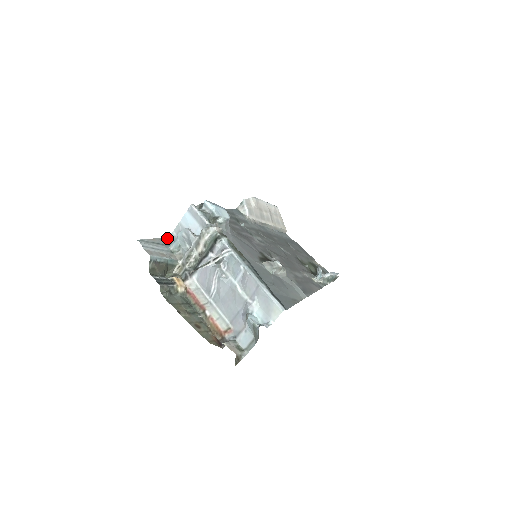
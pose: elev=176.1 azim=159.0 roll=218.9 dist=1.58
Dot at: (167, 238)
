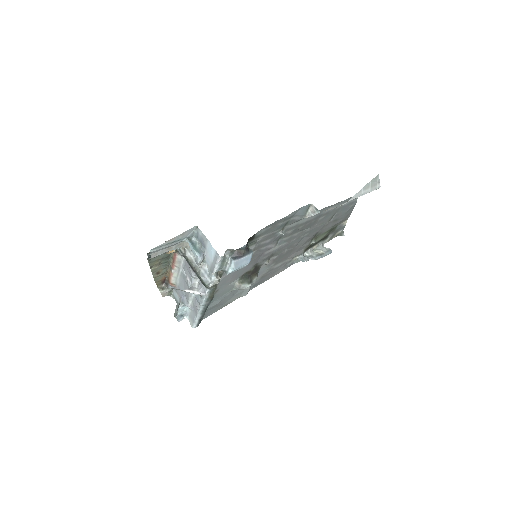
Dot at: (194, 227)
